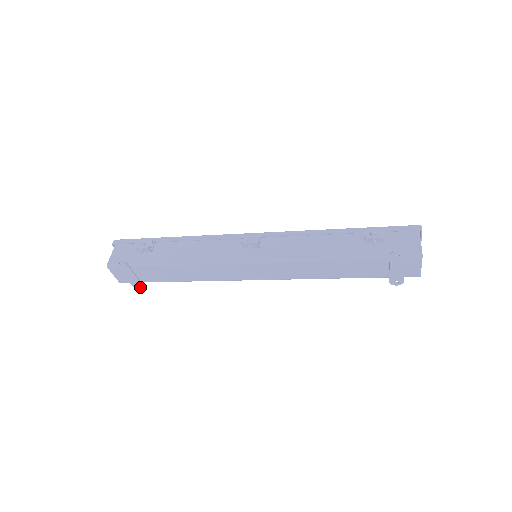
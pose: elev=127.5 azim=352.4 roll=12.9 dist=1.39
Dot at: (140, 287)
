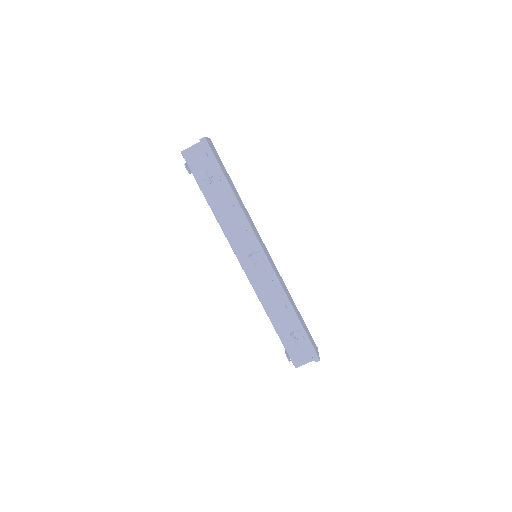
Dot at: occluded
